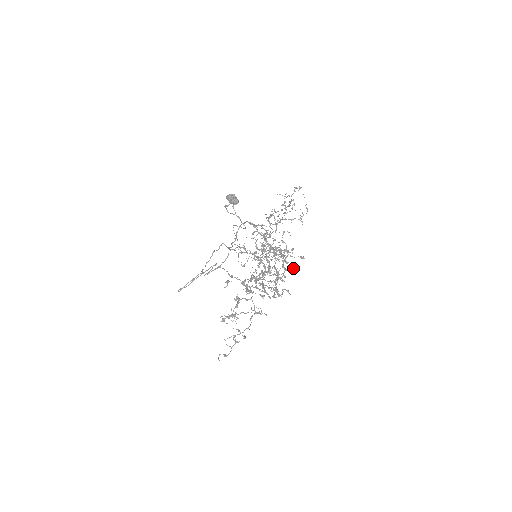
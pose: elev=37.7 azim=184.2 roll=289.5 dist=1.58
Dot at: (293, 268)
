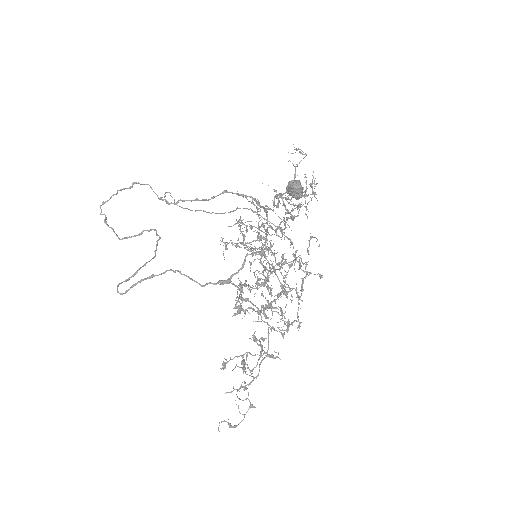
Dot at: occluded
